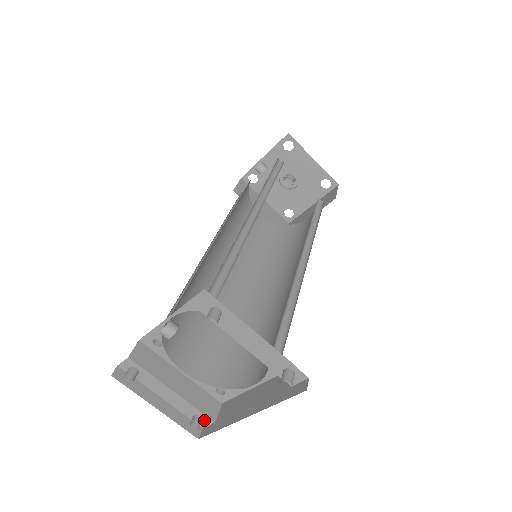
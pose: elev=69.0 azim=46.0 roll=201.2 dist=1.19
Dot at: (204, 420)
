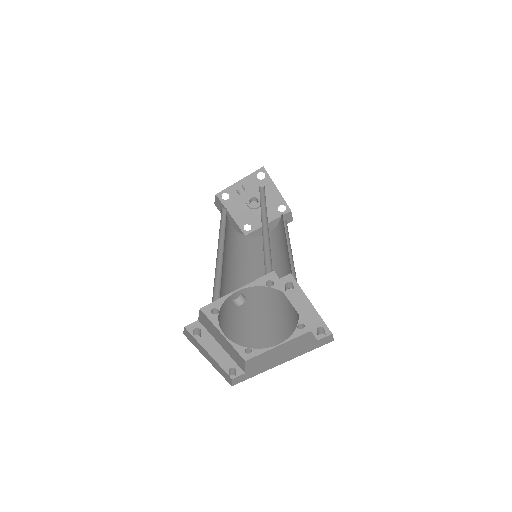
Dot at: (237, 372)
